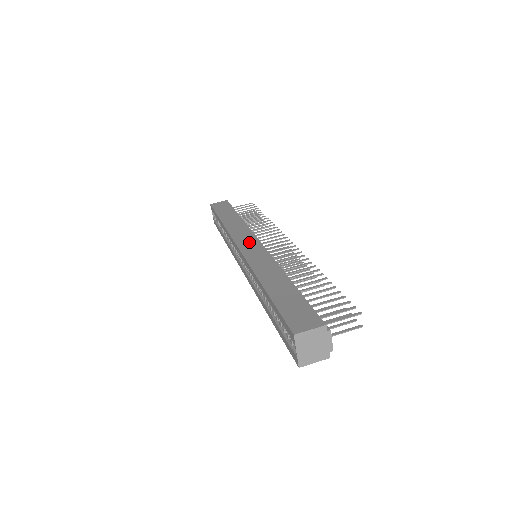
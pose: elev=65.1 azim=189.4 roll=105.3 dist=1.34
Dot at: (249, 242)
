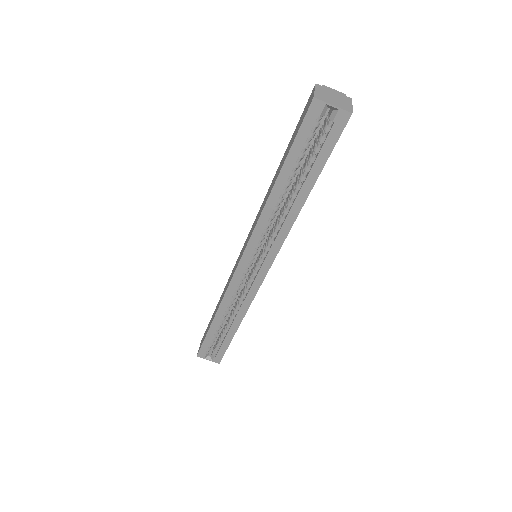
Dot at: (239, 257)
